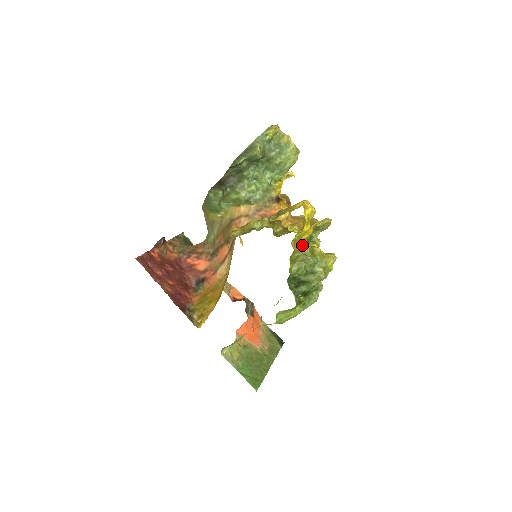
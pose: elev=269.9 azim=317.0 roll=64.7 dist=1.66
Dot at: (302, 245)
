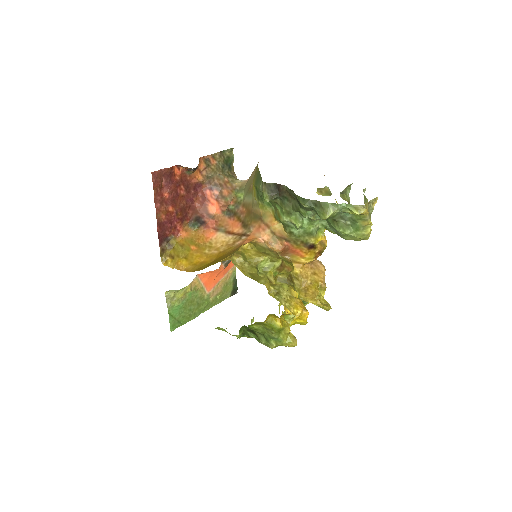
Dot at: (277, 320)
